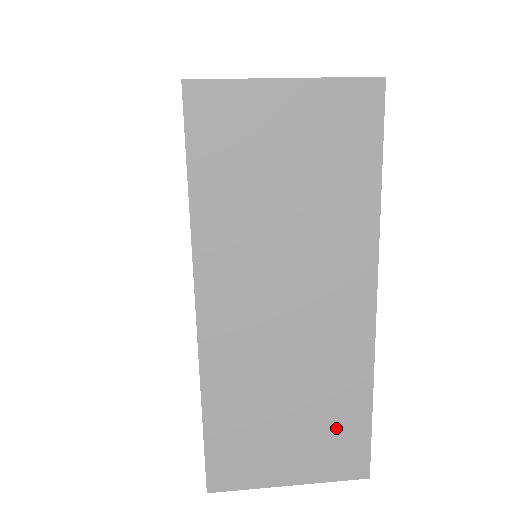
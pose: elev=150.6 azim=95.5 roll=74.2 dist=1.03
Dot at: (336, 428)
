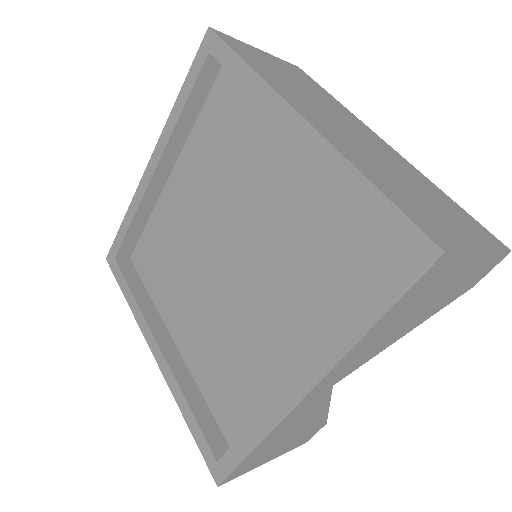
Dot at: (453, 210)
